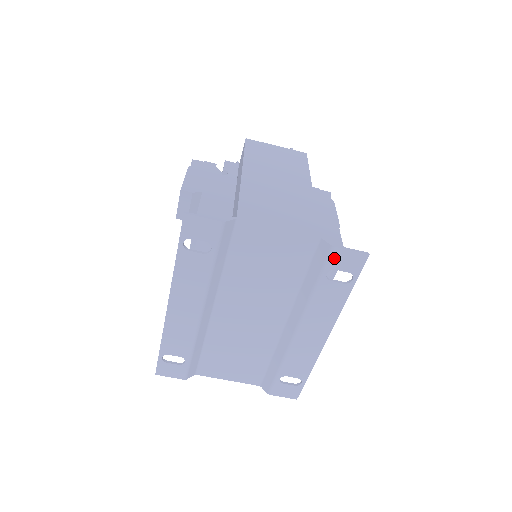
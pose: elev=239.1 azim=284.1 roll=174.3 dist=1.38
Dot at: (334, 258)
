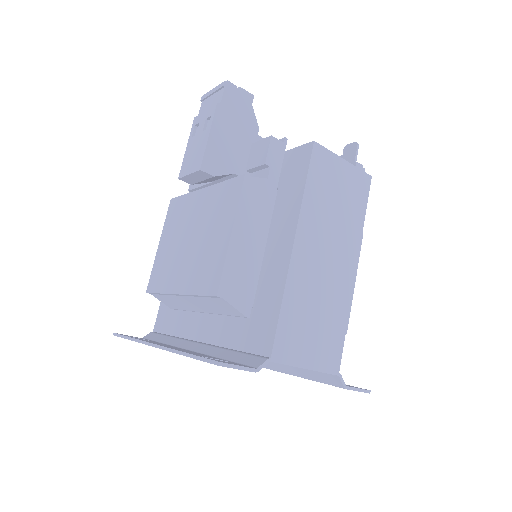
Dot at: (339, 387)
